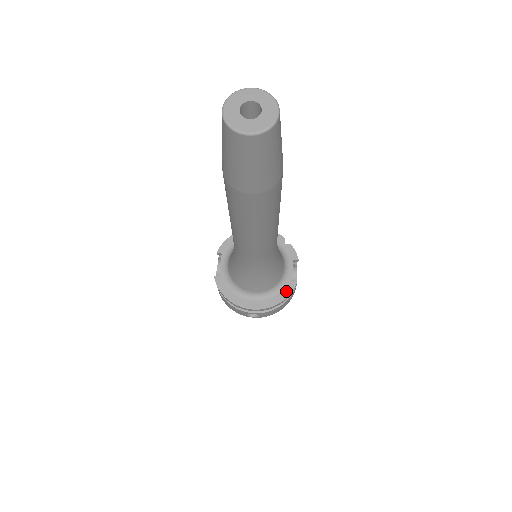
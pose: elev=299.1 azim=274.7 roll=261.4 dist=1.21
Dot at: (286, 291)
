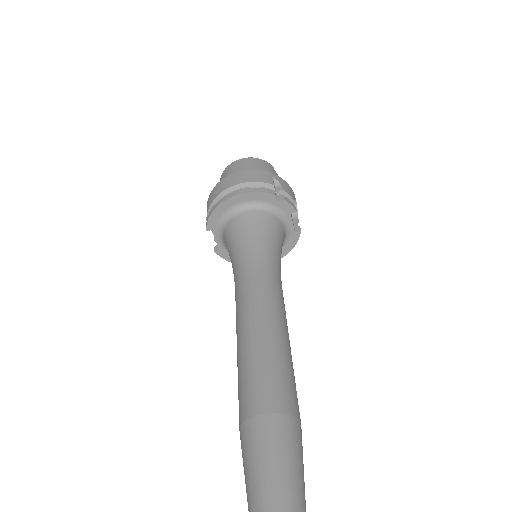
Dot at: (292, 242)
